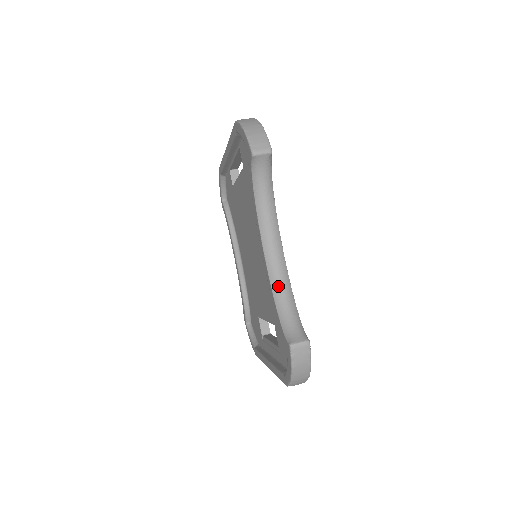
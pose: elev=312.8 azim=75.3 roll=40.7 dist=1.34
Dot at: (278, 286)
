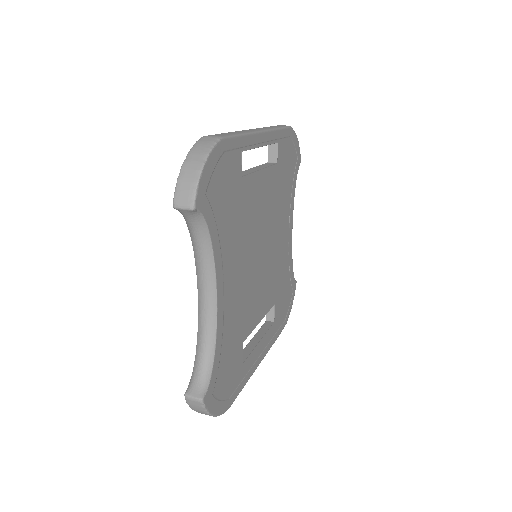
Dot at: (201, 331)
